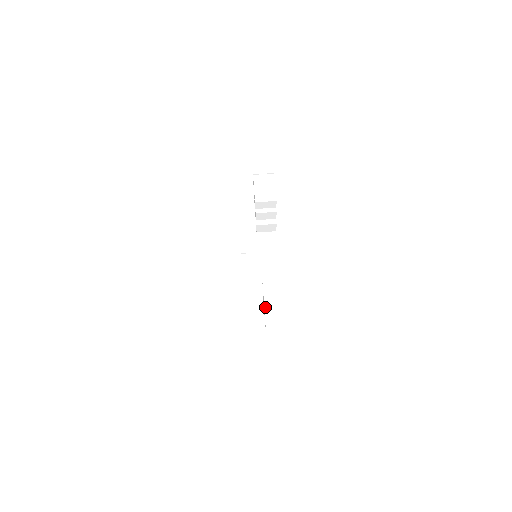
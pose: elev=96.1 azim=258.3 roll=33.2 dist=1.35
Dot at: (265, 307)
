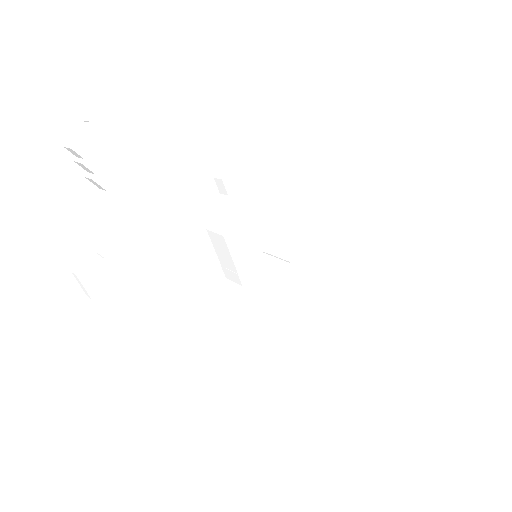
Dot at: (79, 266)
